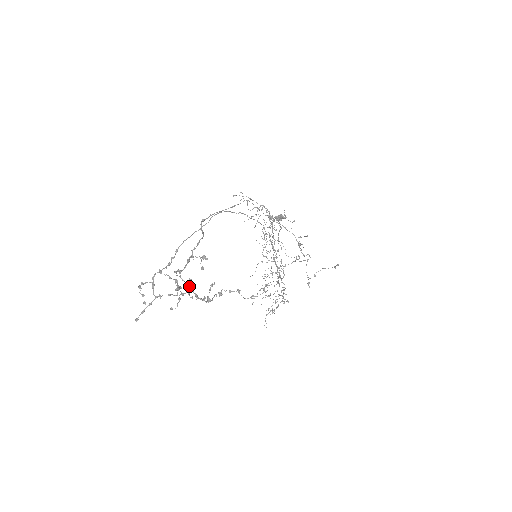
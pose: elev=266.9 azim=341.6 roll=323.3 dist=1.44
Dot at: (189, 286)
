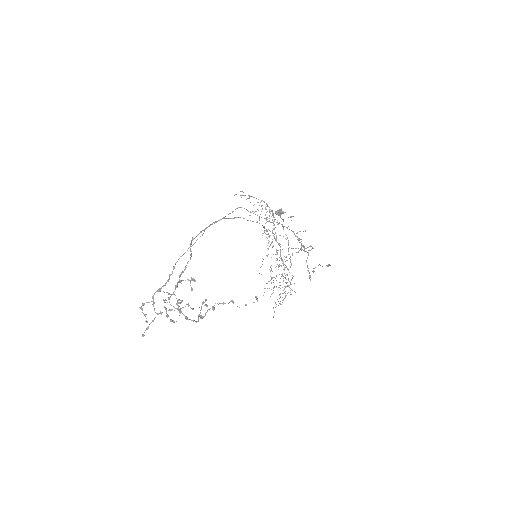
Dot at: (179, 310)
